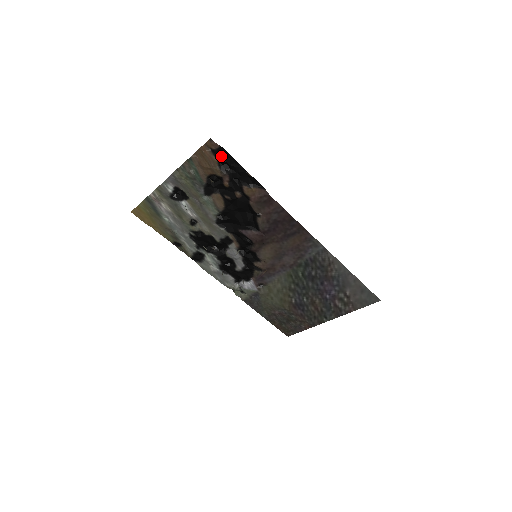
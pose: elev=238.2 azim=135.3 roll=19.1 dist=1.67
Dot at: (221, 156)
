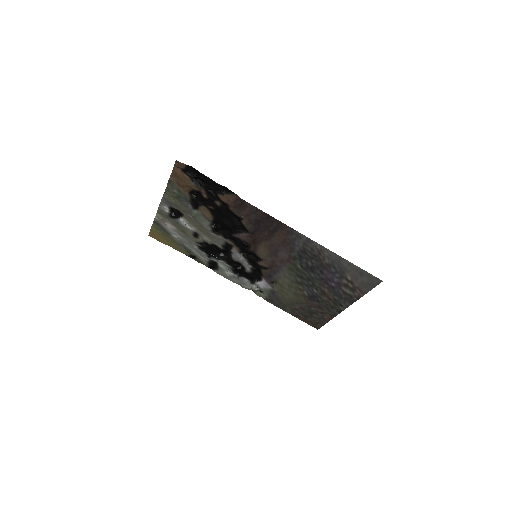
Dot at: (191, 173)
